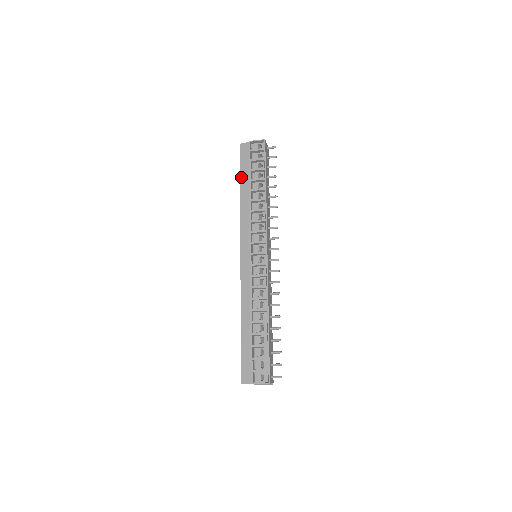
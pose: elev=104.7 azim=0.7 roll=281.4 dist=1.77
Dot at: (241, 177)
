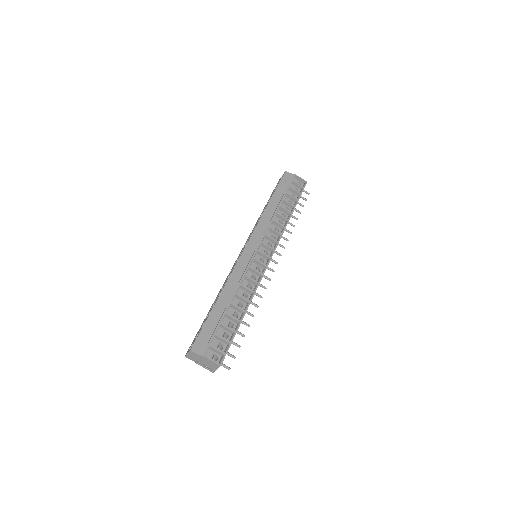
Dot at: (275, 192)
